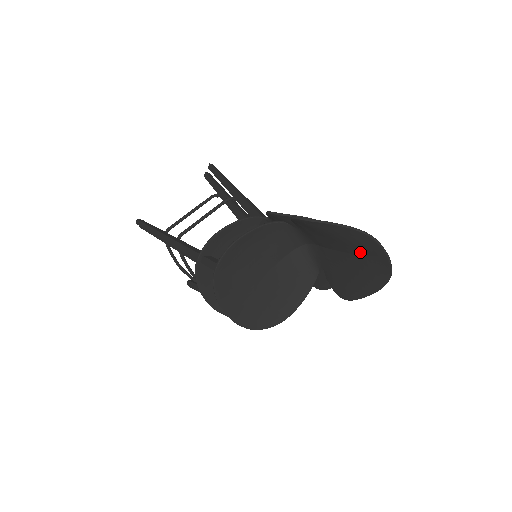
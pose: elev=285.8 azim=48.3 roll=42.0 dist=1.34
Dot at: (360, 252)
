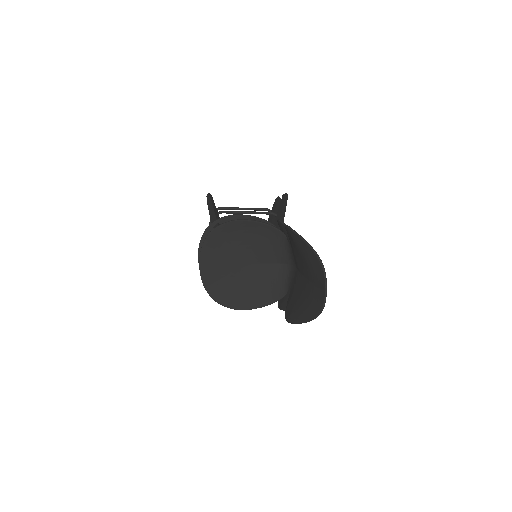
Dot at: (313, 279)
